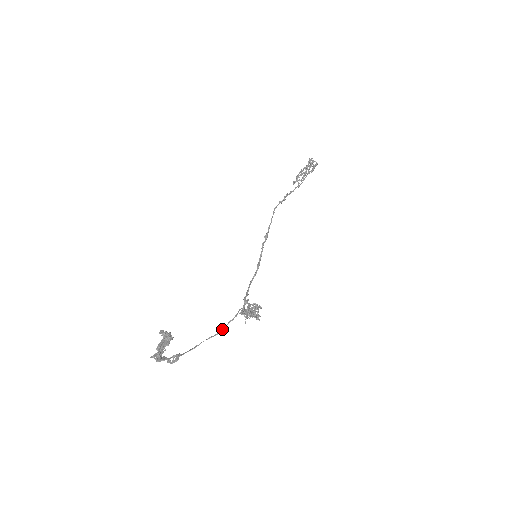
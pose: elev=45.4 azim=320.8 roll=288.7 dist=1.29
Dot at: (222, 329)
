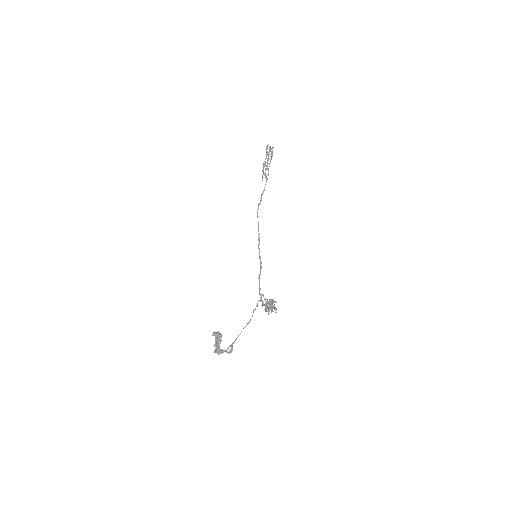
Dot at: (251, 318)
